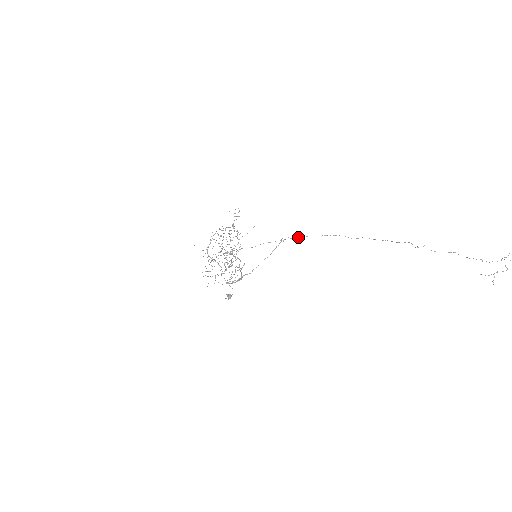
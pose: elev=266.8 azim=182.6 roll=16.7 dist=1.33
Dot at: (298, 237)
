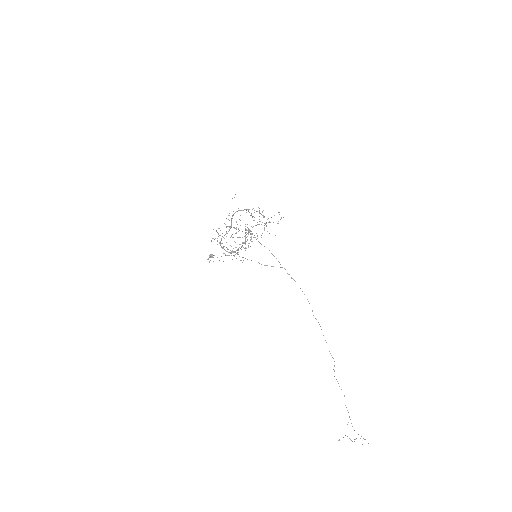
Dot at: occluded
